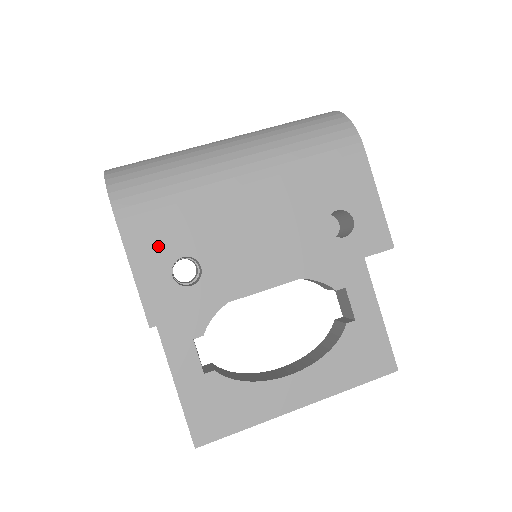
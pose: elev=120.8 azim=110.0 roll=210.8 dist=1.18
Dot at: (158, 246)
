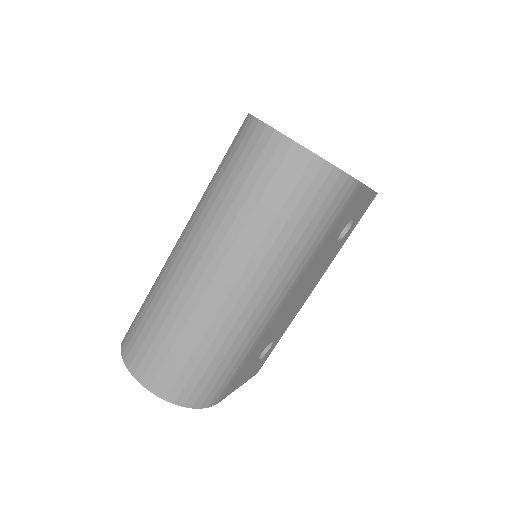
Dot at: (246, 371)
